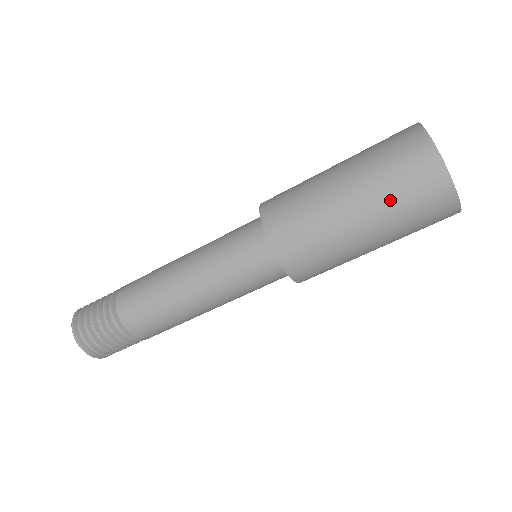
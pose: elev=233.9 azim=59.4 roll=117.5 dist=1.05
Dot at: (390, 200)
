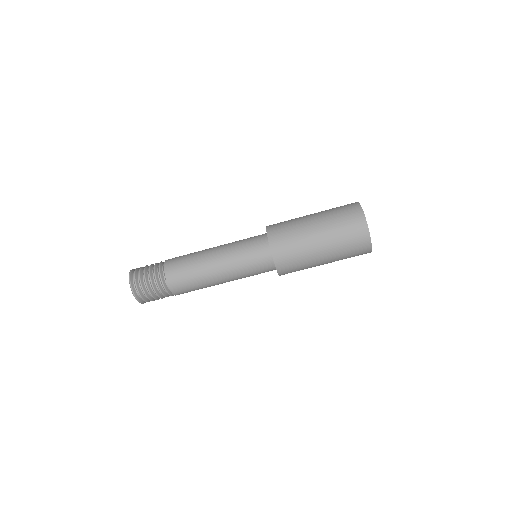
Dot at: (339, 239)
